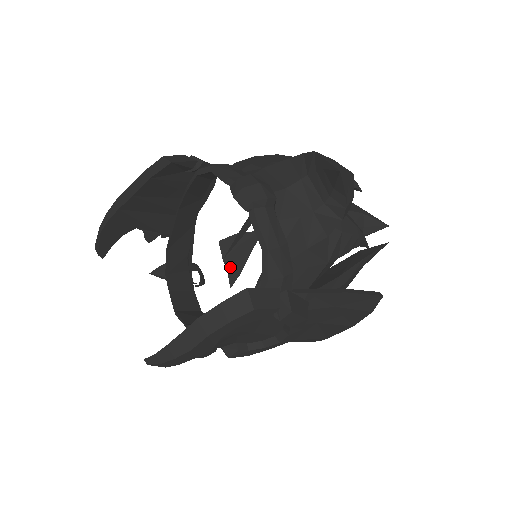
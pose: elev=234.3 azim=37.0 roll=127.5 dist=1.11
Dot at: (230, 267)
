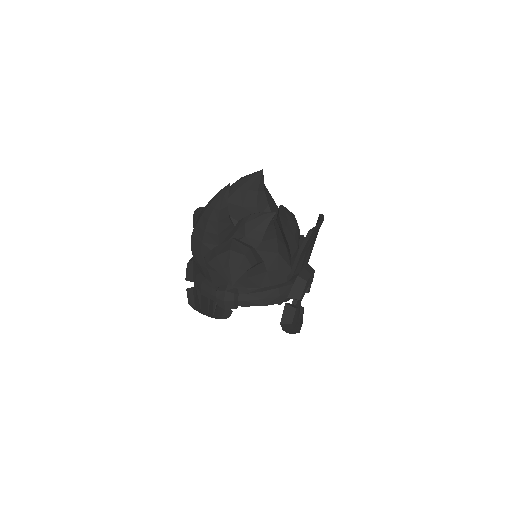
Dot at: occluded
